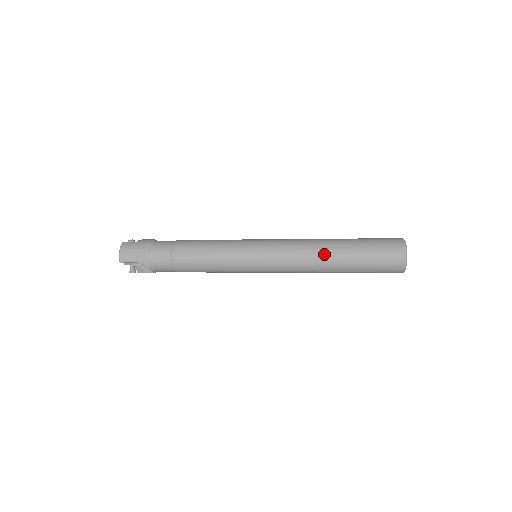
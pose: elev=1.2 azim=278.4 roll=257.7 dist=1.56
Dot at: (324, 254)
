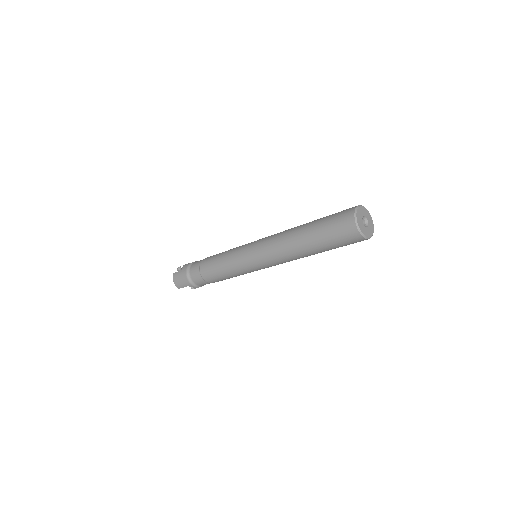
Dot at: (294, 248)
